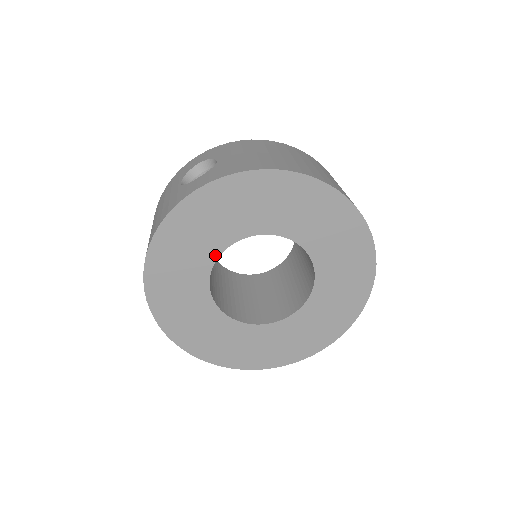
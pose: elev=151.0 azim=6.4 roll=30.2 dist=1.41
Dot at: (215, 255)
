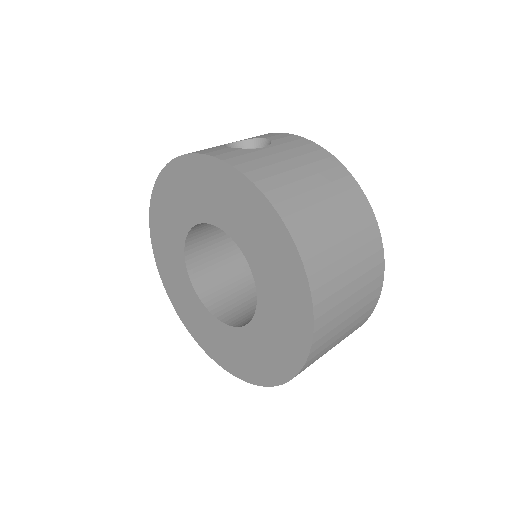
Dot at: (197, 220)
